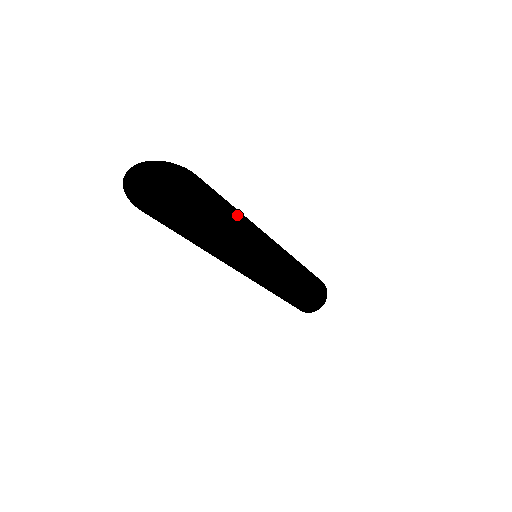
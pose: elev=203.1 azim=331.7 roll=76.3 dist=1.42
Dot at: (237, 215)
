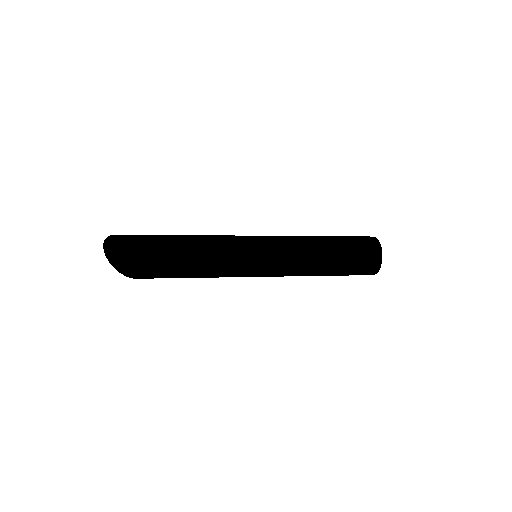
Dot at: (189, 258)
